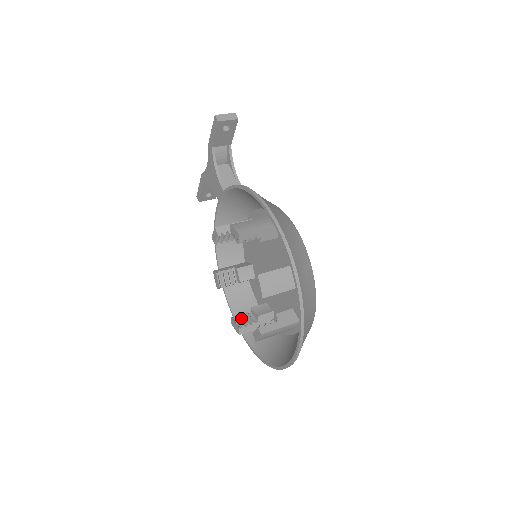
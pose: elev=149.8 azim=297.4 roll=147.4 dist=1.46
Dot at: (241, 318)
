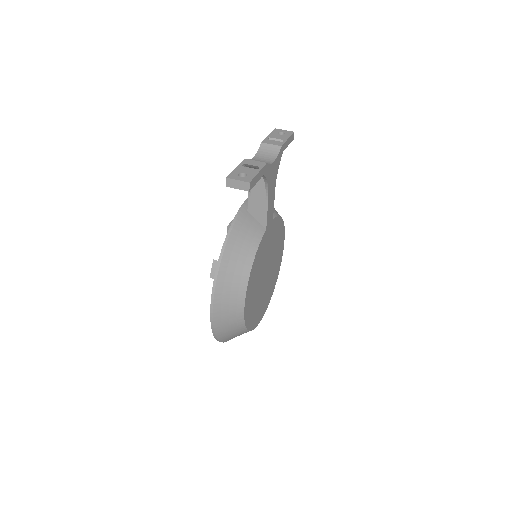
Dot at: occluded
